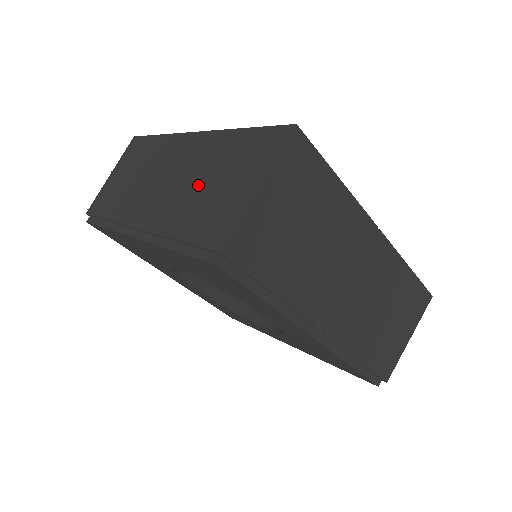
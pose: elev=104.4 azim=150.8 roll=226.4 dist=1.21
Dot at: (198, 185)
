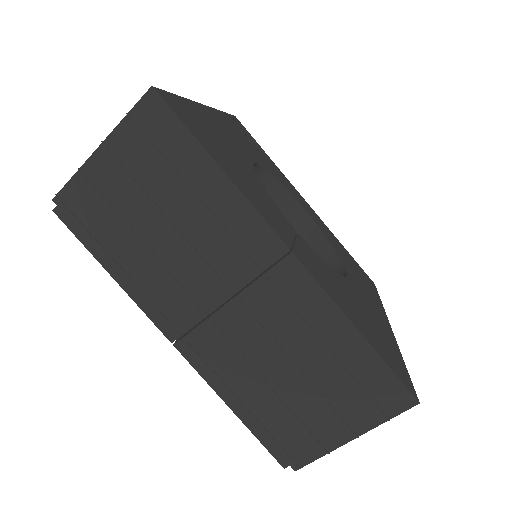
Dot at: occluded
